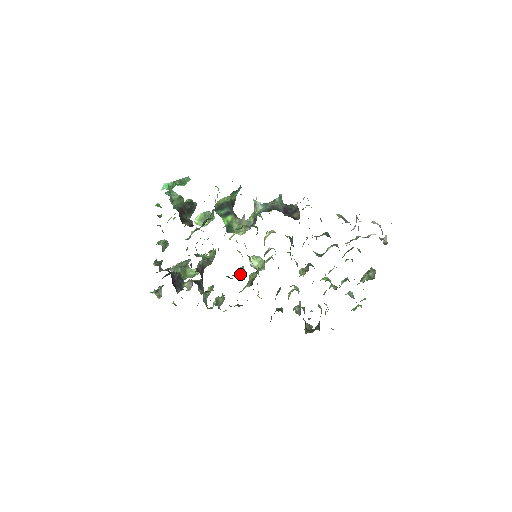
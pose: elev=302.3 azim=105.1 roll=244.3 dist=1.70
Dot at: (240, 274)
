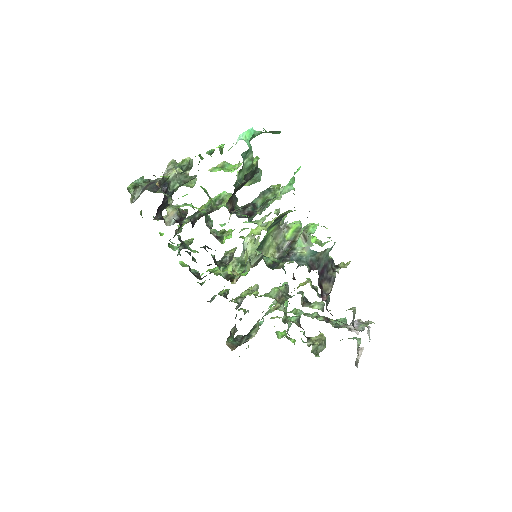
Dot at: (227, 263)
